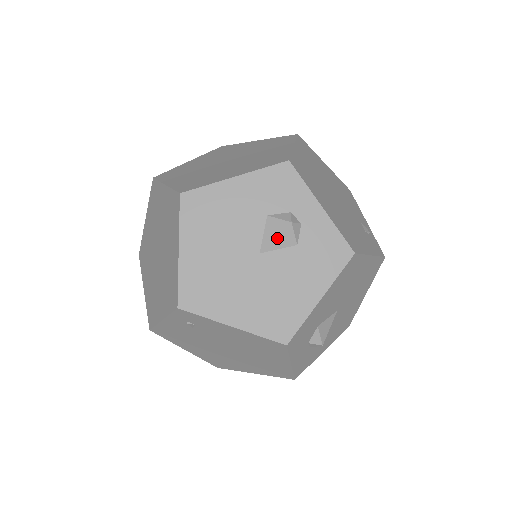
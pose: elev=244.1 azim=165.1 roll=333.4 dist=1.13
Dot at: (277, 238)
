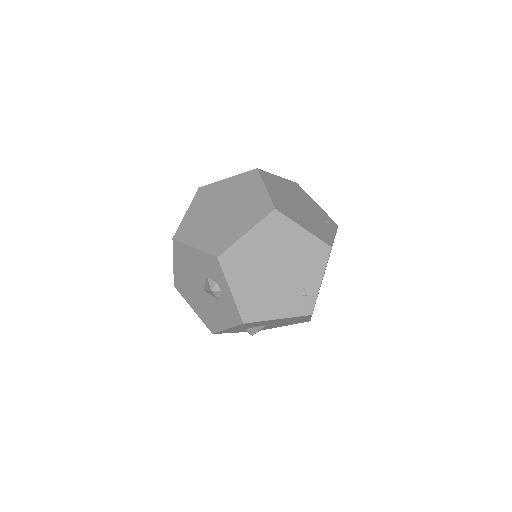
Dot at: (208, 291)
